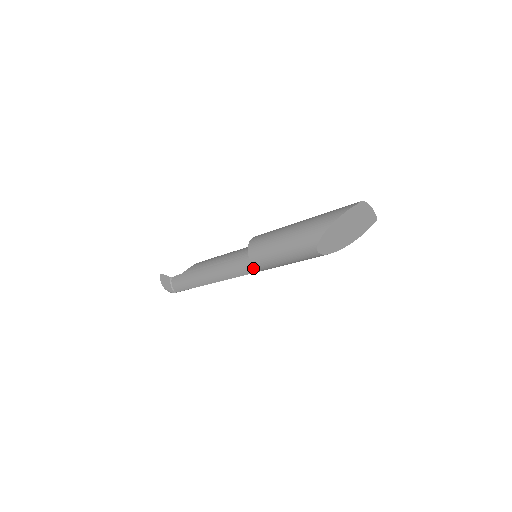
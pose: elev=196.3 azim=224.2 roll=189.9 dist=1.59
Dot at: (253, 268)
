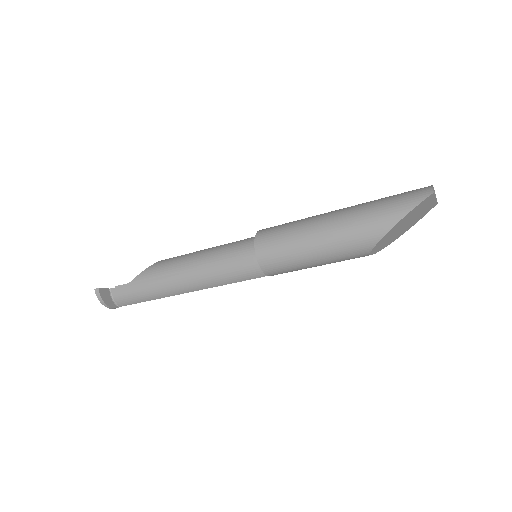
Dot at: (257, 273)
